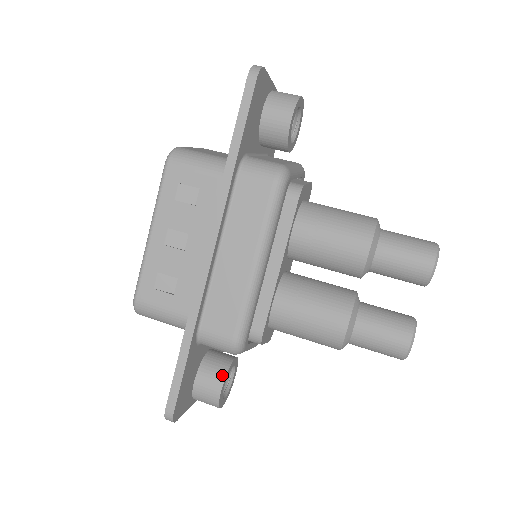
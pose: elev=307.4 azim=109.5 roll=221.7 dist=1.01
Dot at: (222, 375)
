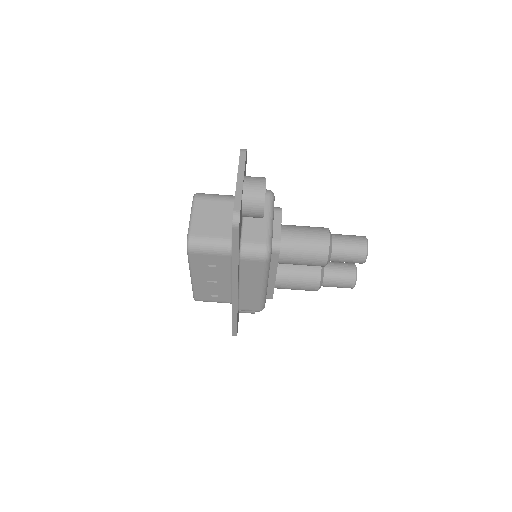
Dot at: occluded
